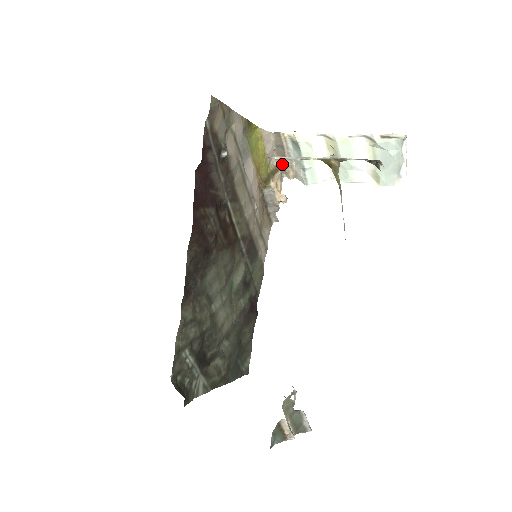
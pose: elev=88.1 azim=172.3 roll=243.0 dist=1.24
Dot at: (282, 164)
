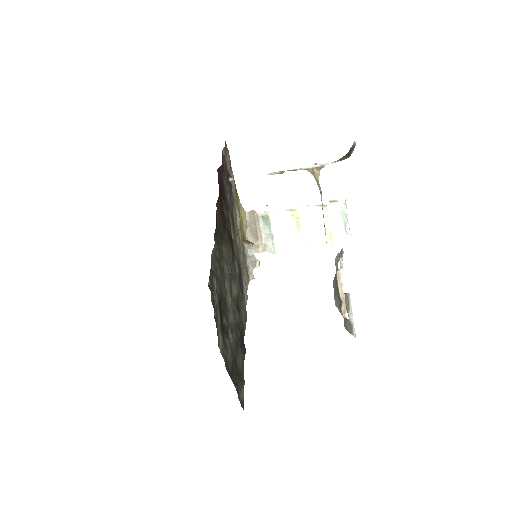
Dot at: (253, 240)
